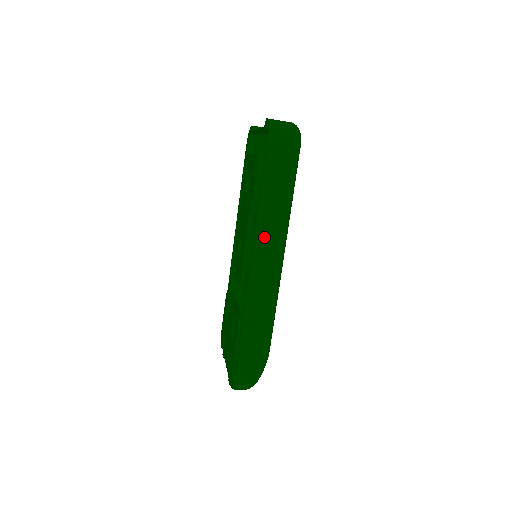
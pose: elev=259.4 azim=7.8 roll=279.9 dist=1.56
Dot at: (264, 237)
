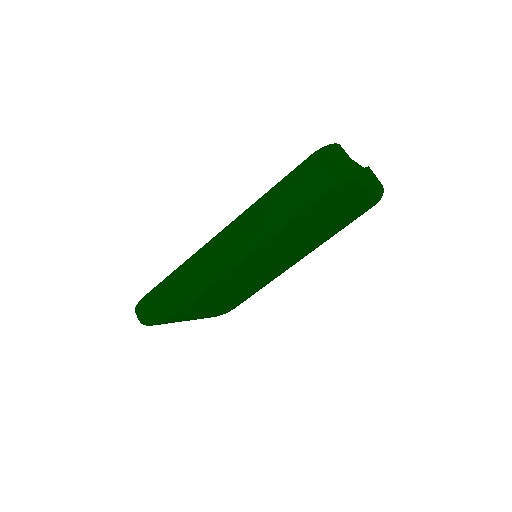
Dot at: (241, 226)
